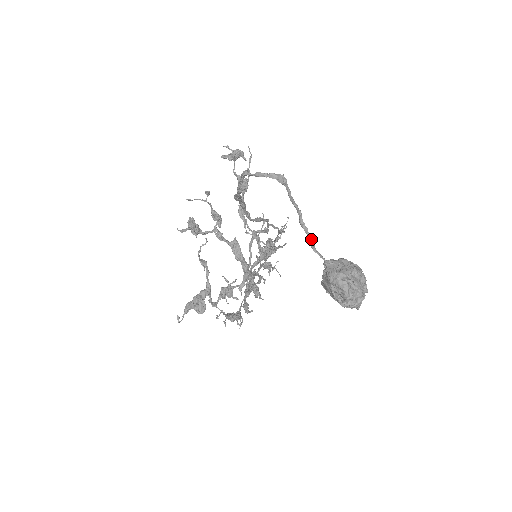
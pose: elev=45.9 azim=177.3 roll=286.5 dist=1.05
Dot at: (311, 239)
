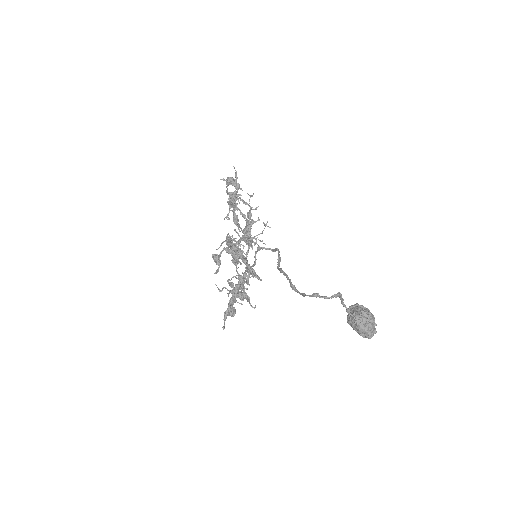
Dot at: (348, 310)
